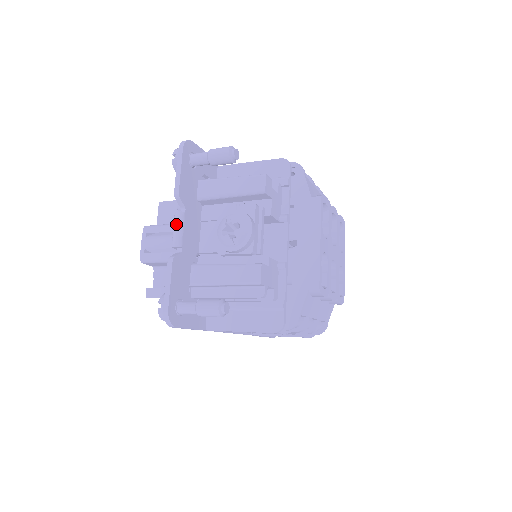
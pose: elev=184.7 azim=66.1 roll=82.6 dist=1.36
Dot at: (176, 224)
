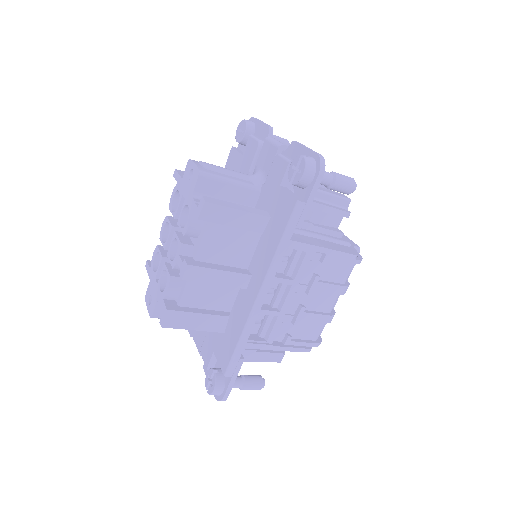
Dot at: occluded
